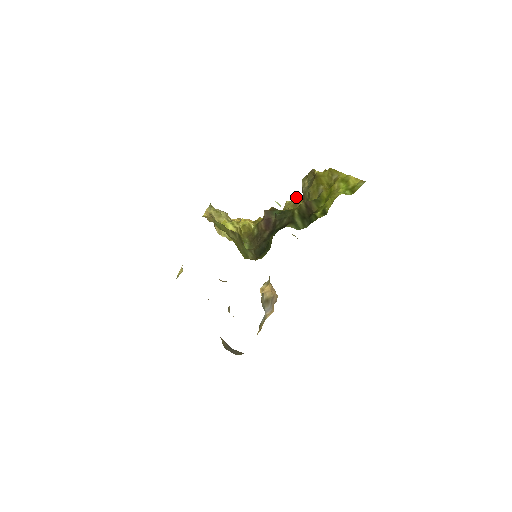
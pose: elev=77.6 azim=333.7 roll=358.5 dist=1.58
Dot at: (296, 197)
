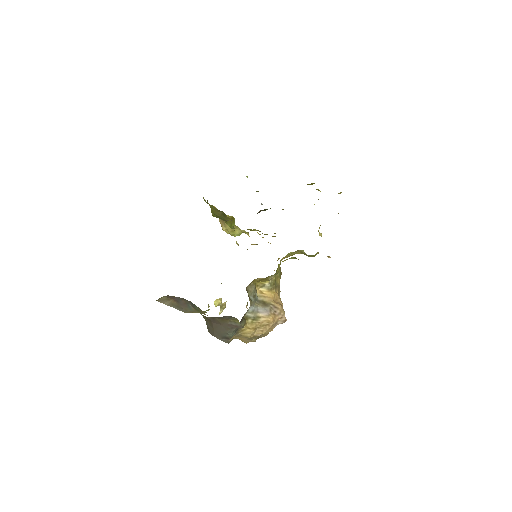
Dot at: occluded
